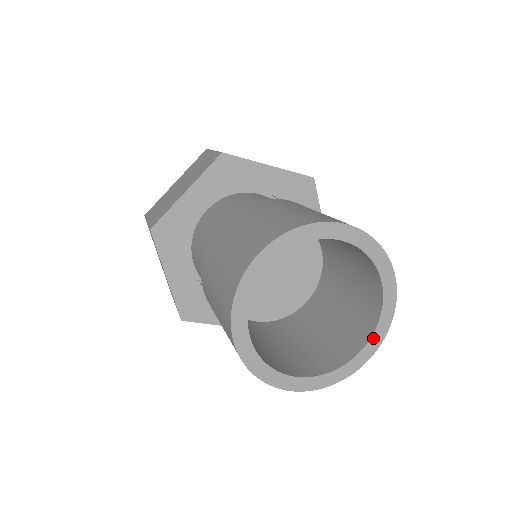
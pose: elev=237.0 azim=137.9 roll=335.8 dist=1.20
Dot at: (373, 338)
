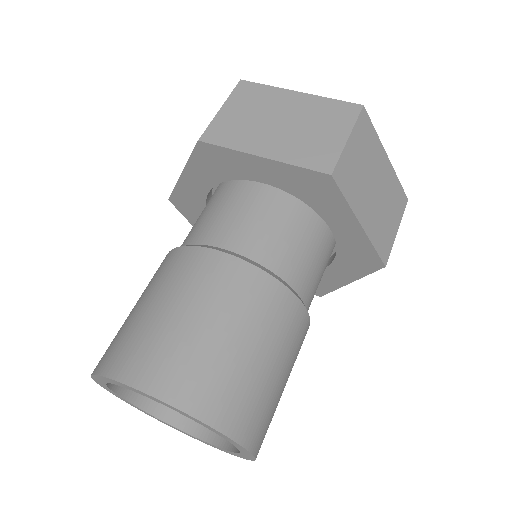
Dot at: (203, 441)
